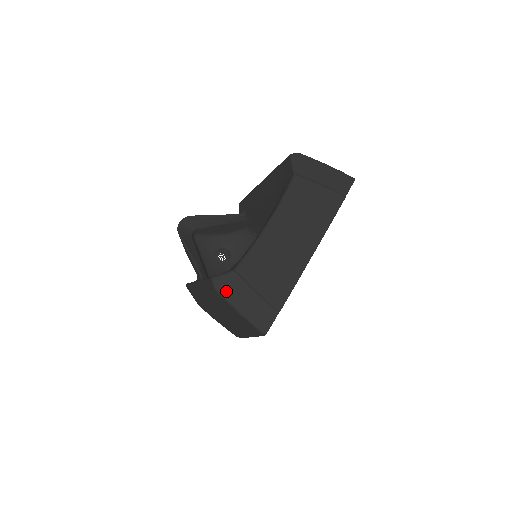
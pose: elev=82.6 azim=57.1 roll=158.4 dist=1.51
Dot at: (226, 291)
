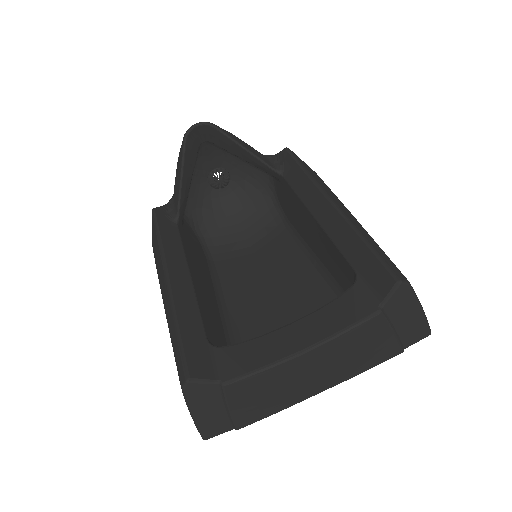
Dot at: (194, 397)
